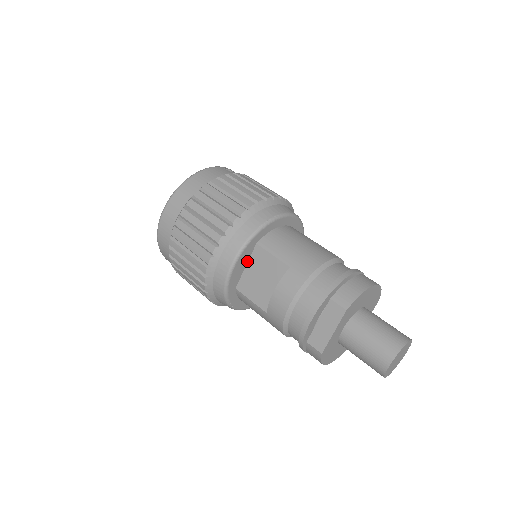
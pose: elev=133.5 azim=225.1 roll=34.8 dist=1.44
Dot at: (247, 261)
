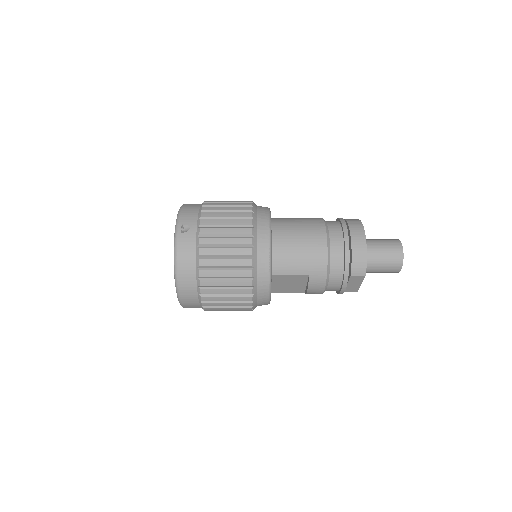
Dot at: occluded
